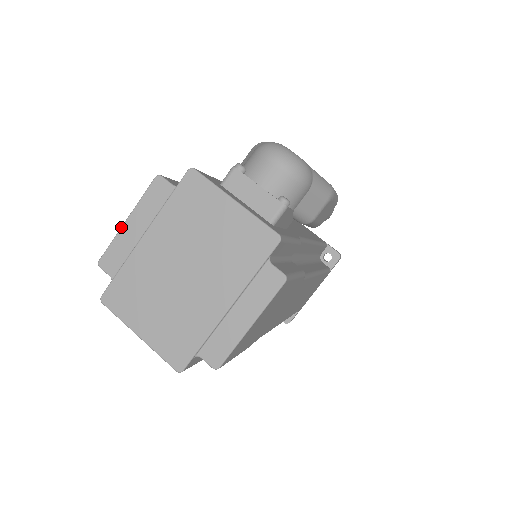
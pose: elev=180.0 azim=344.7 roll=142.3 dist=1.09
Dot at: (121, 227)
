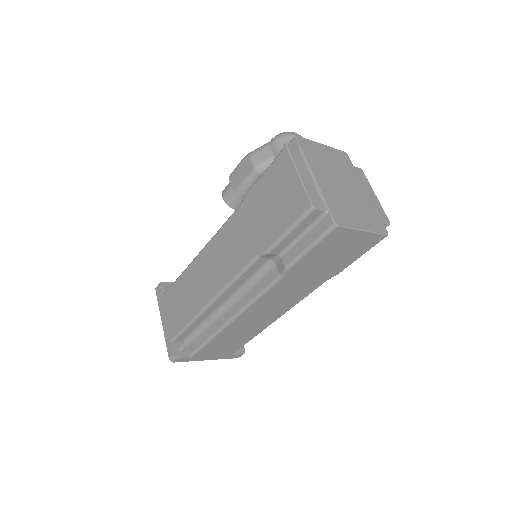
Dot at: (301, 180)
